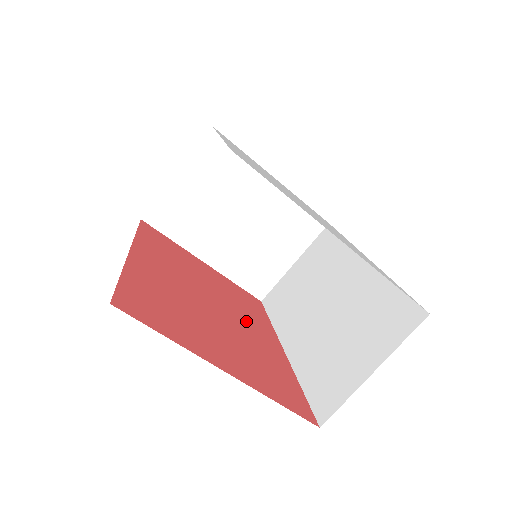
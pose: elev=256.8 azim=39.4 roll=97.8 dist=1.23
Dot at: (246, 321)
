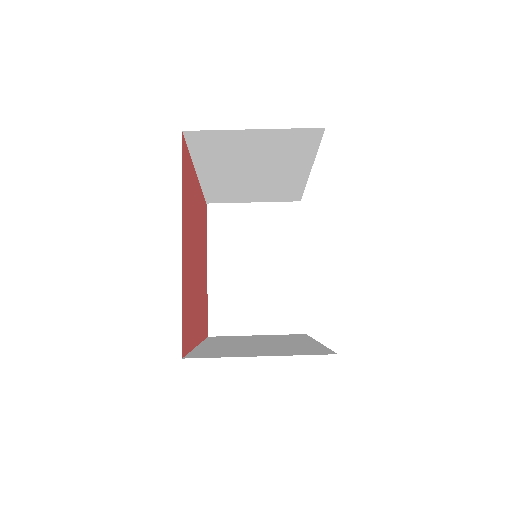
Dot at: (199, 299)
